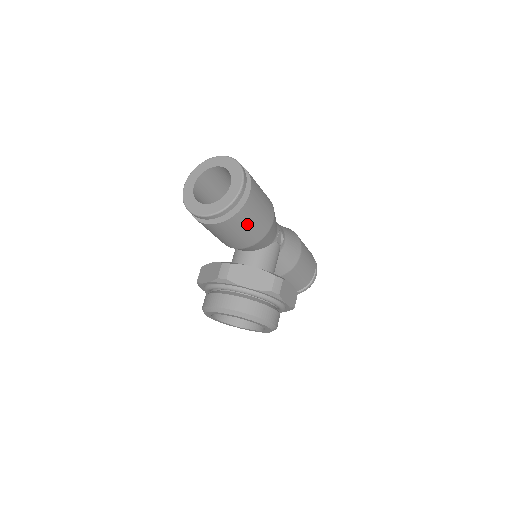
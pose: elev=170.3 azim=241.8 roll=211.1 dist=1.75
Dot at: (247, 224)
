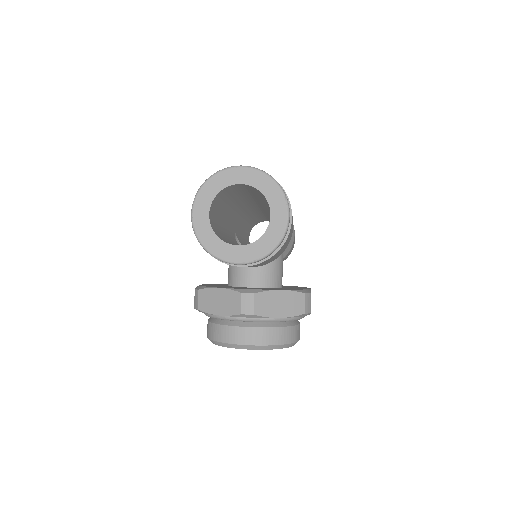
Dot at: (281, 250)
